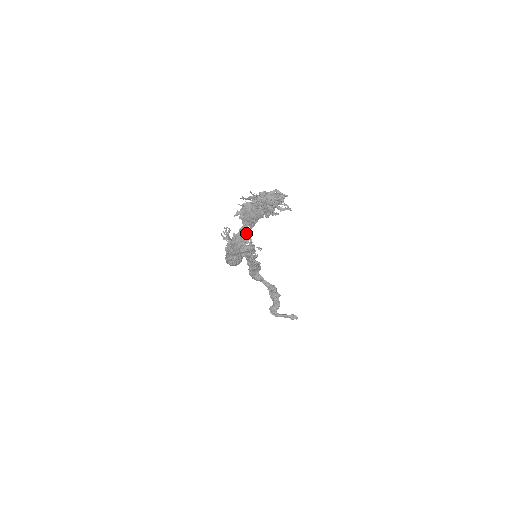
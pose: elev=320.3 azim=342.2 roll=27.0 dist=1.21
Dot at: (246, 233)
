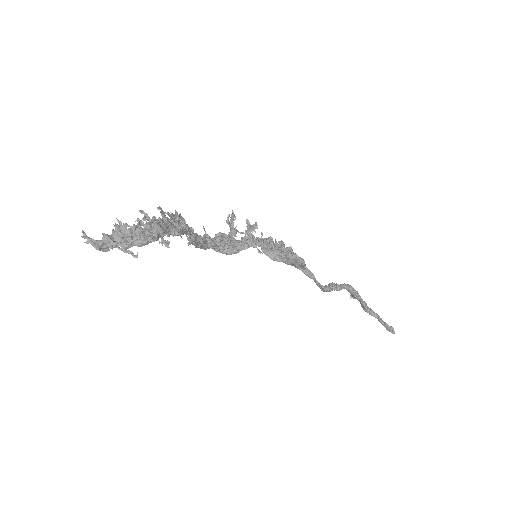
Dot at: (195, 237)
